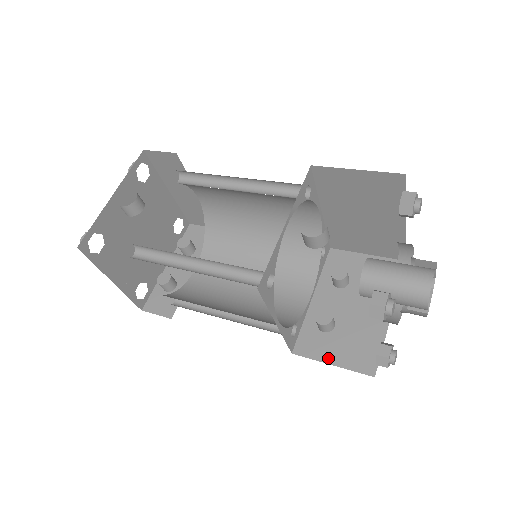
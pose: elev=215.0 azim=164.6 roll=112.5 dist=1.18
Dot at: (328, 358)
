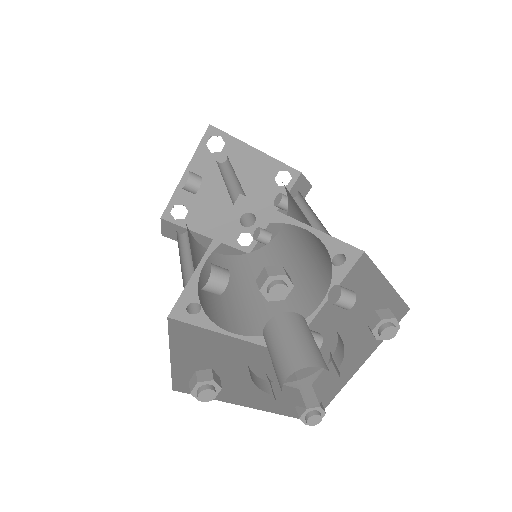
Dot at: (301, 377)
